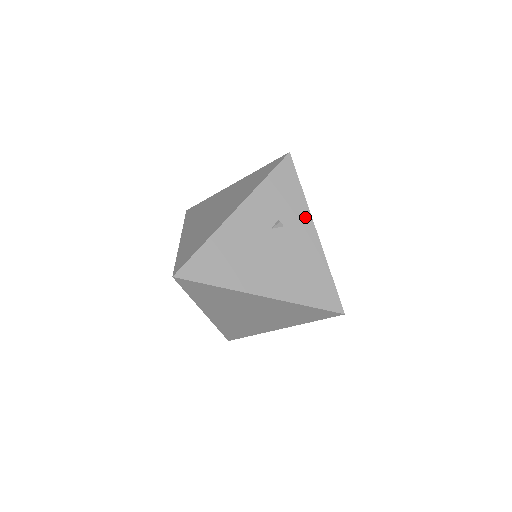
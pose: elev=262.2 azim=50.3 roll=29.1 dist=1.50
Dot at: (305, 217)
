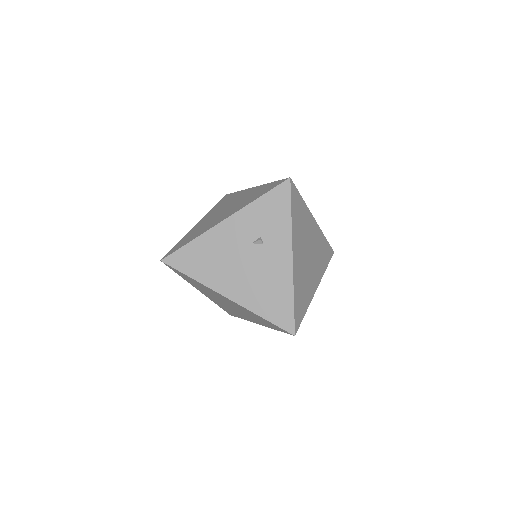
Dot at: (286, 241)
